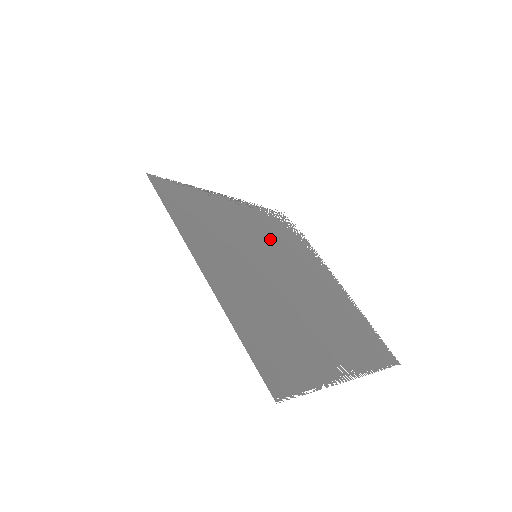
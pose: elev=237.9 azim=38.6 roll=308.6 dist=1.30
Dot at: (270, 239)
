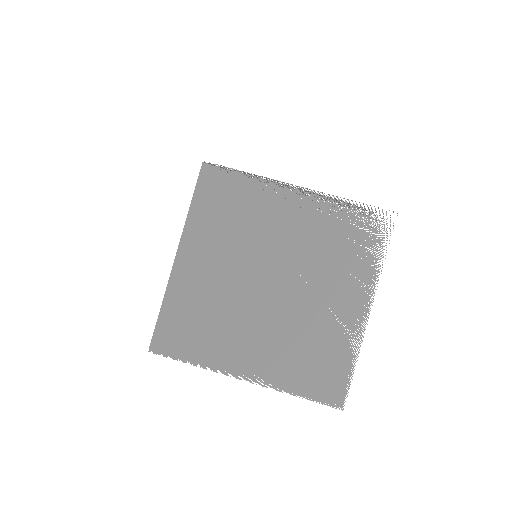
Dot at: (303, 243)
